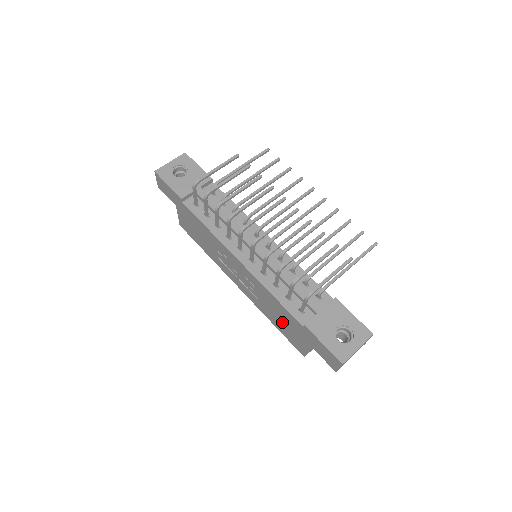
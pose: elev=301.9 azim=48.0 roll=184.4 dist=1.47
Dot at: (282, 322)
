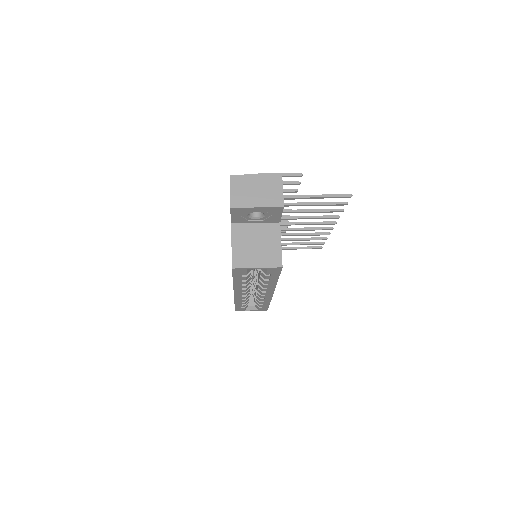
Dot at: occluded
